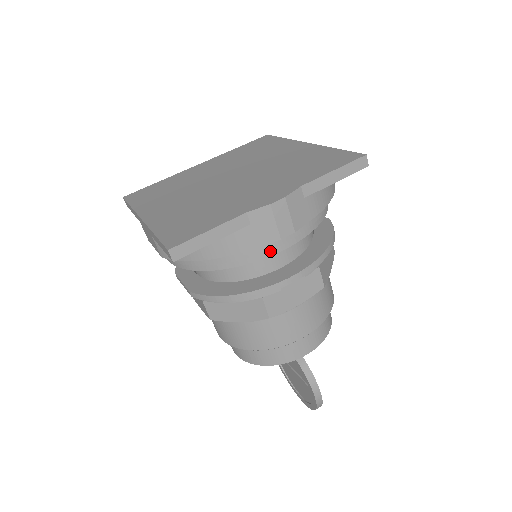
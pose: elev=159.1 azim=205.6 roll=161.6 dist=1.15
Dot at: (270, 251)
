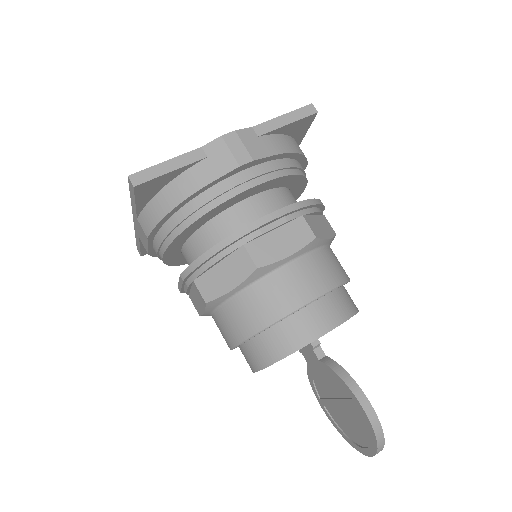
Dot at: (237, 189)
